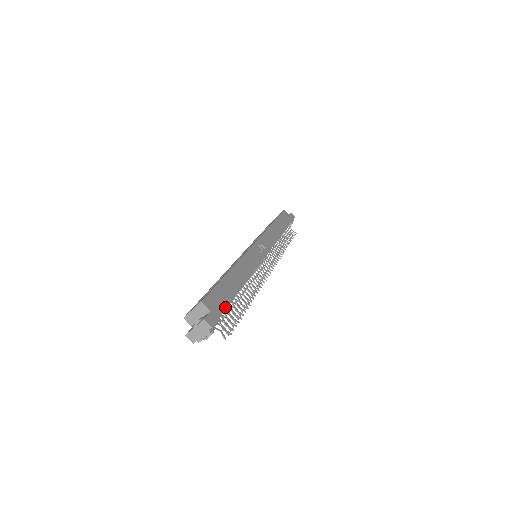
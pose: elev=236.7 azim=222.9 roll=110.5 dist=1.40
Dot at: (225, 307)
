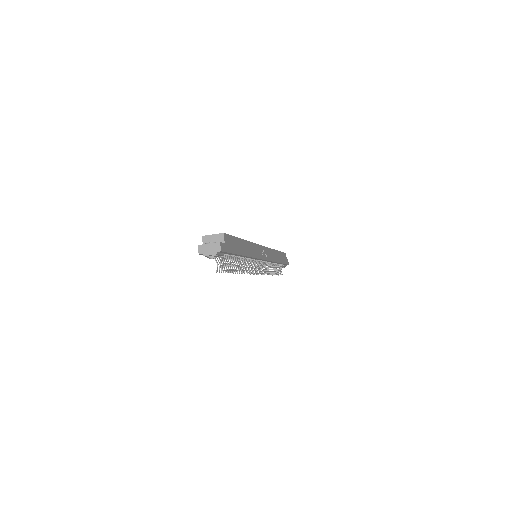
Dot at: (232, 252)
